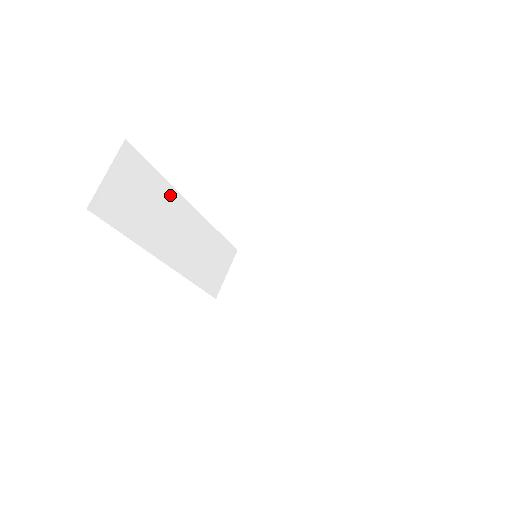
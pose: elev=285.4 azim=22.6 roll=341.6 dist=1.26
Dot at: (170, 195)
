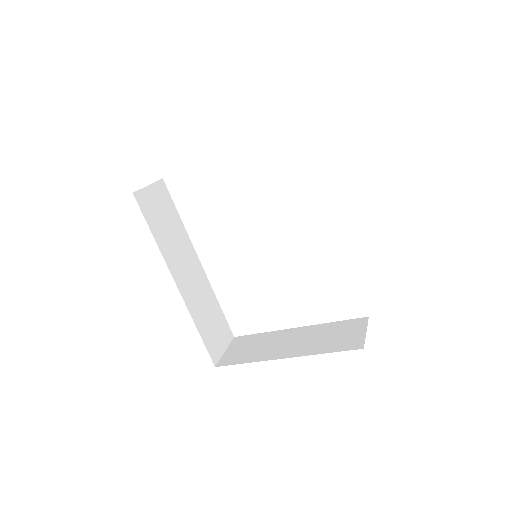
Dot at: (185, 238)
